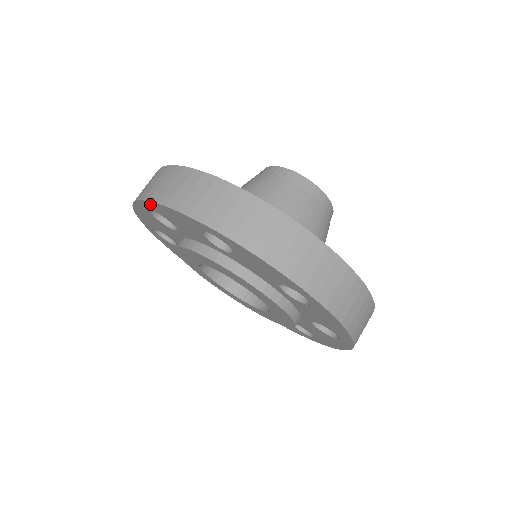
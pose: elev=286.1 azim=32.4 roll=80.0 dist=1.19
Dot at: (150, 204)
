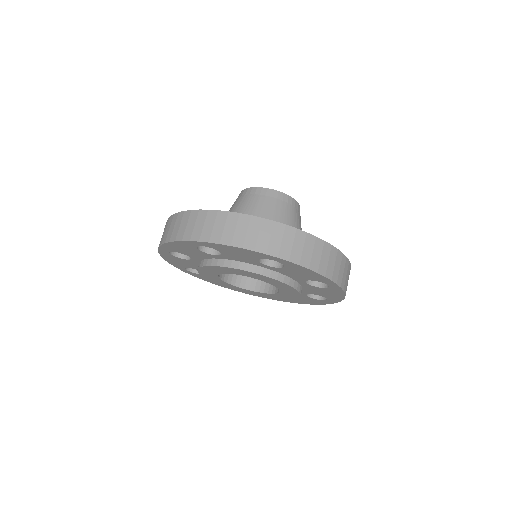
Dot at: (164, 247)
